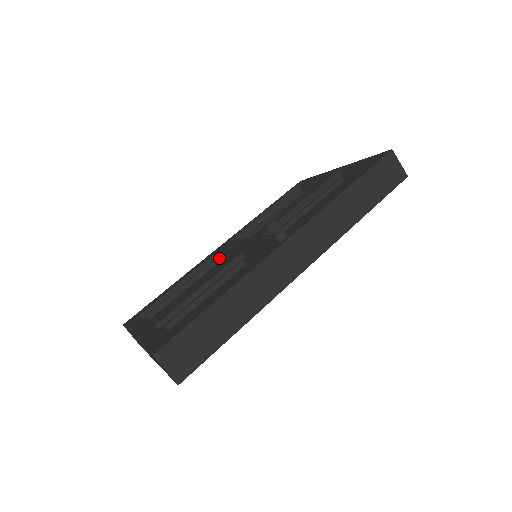
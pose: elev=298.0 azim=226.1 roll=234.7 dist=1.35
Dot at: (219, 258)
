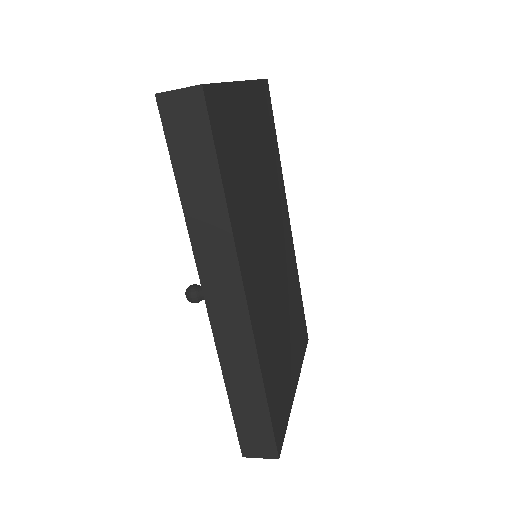
Dot at: occluded
